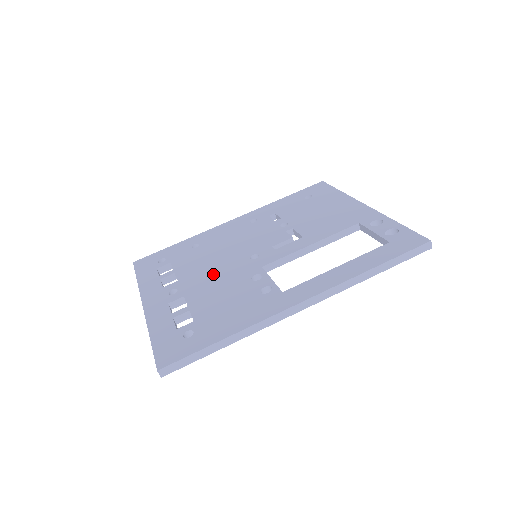
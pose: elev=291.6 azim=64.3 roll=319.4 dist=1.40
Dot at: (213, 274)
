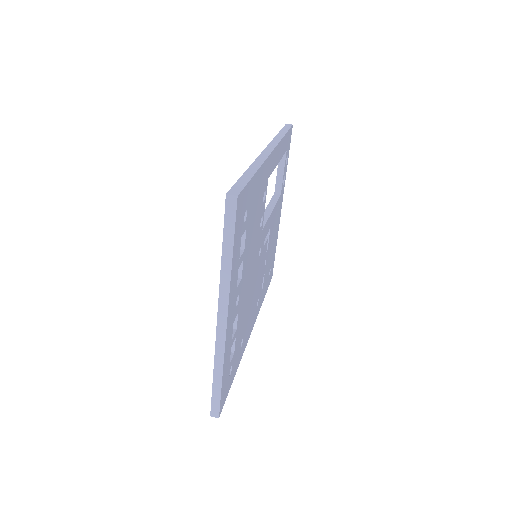
Dot at: occluded
